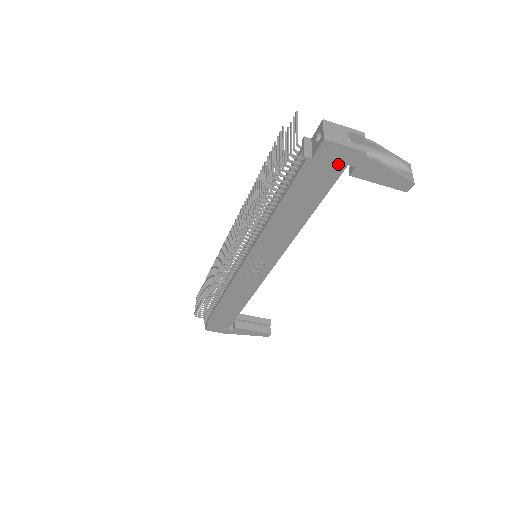
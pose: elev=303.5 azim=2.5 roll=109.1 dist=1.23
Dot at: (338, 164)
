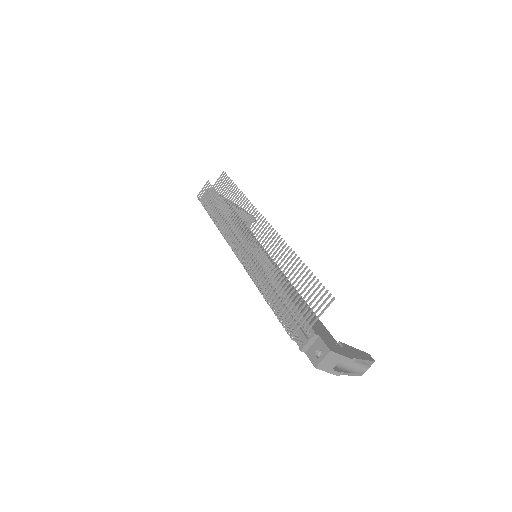
Dot at: occluded
